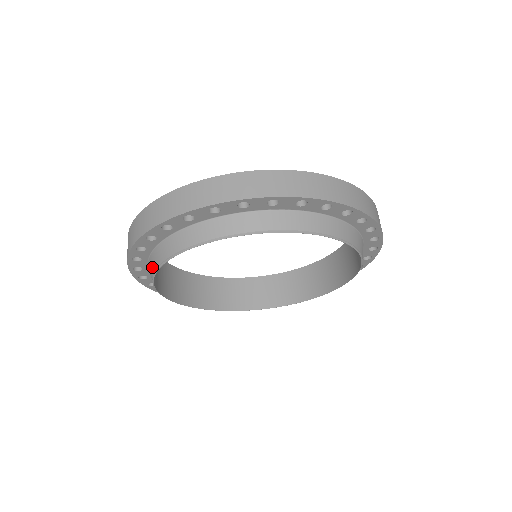
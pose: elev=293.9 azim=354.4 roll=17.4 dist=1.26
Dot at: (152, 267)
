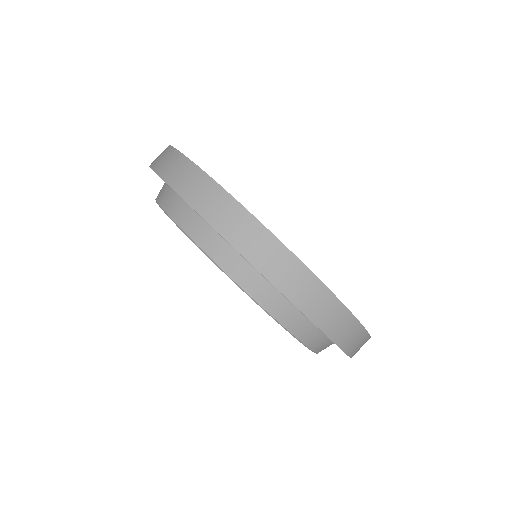
Dot at: occluded
